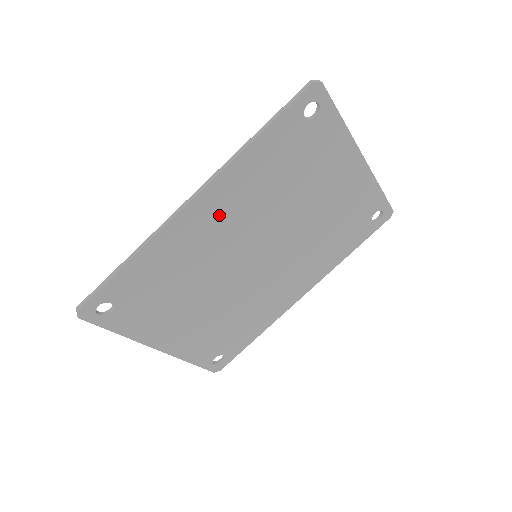
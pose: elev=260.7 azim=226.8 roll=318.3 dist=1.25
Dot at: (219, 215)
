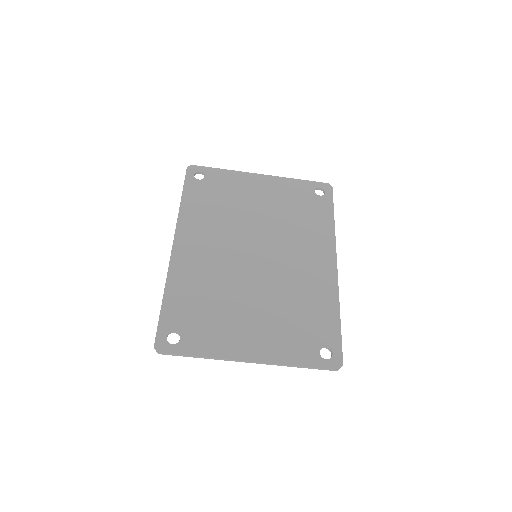
Dot at: (199, 244)
